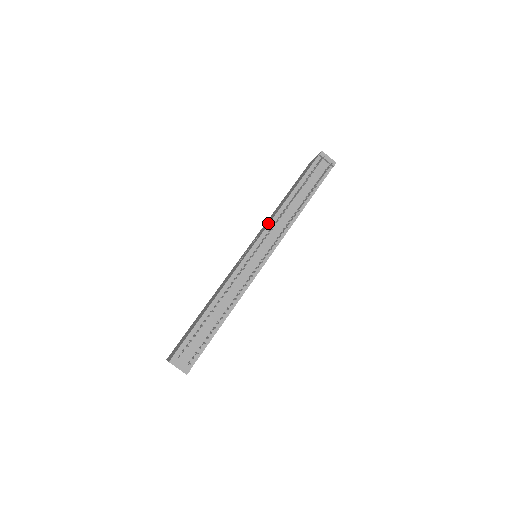
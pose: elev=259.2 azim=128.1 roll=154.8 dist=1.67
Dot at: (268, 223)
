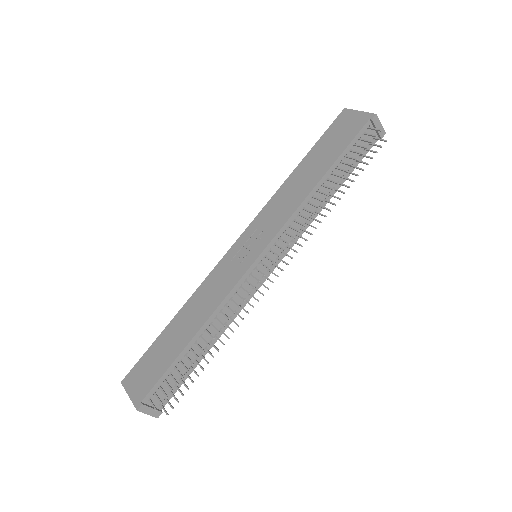
Dot at: (284, 218)
